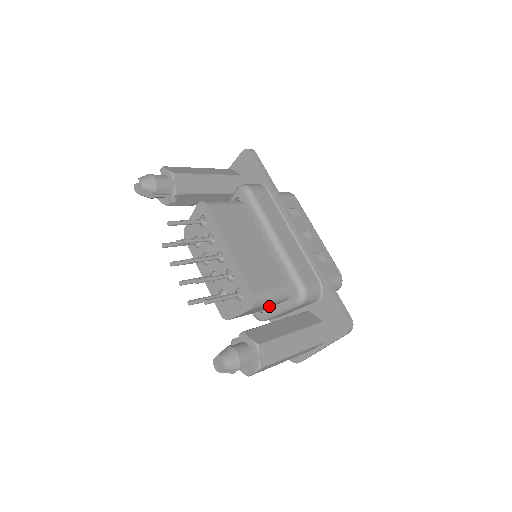
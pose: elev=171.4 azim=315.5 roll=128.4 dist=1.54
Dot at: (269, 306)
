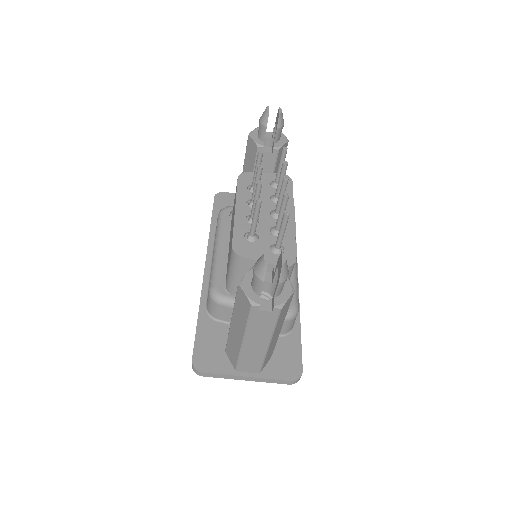
Dot at: occluded
